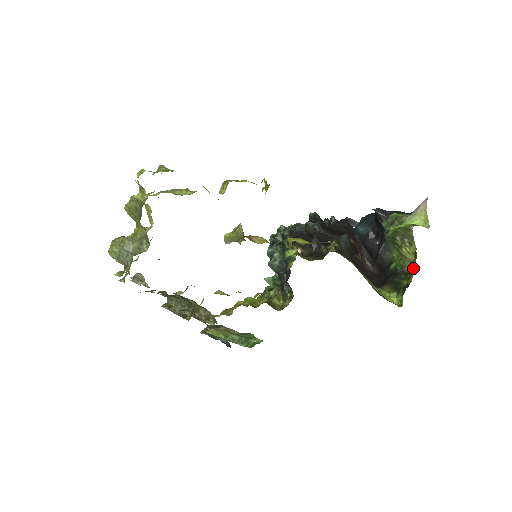
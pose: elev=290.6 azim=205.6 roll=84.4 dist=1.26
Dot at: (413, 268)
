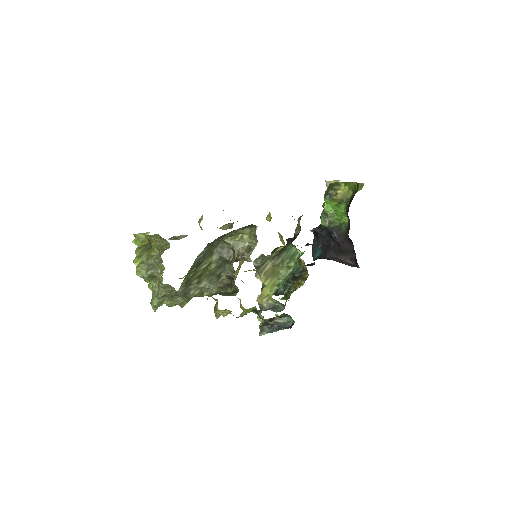
Dot at: (351, 184)
